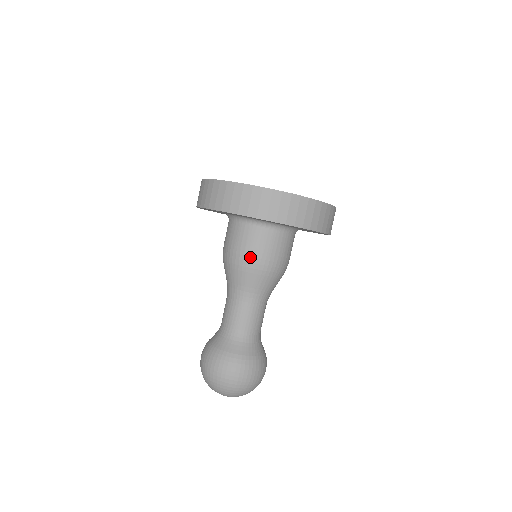
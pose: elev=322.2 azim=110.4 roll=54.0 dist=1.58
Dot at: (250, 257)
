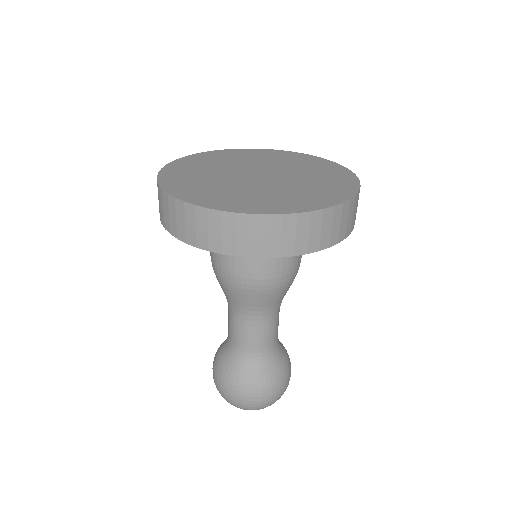
Dot at: (250, 279)
